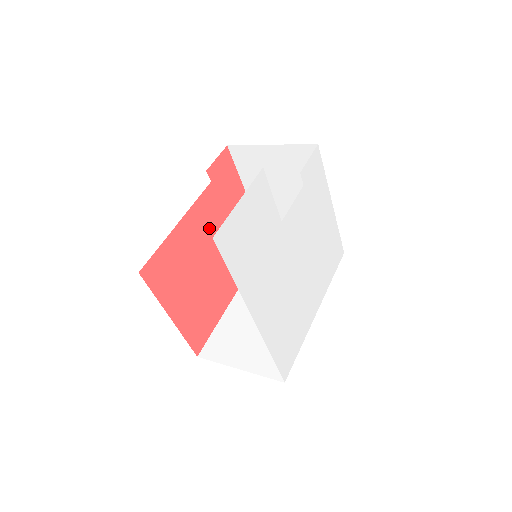
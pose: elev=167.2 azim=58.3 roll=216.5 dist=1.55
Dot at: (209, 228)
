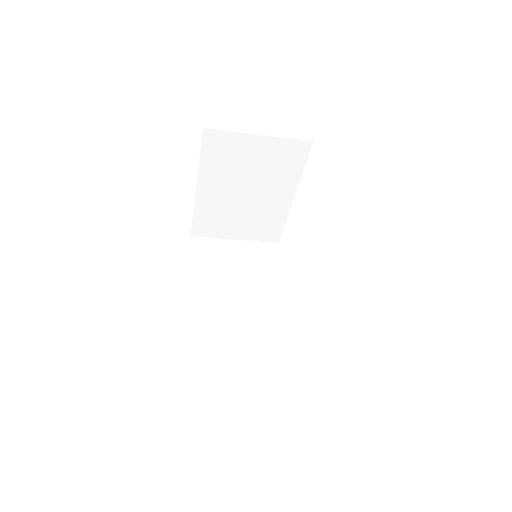
Dot at: occluded
